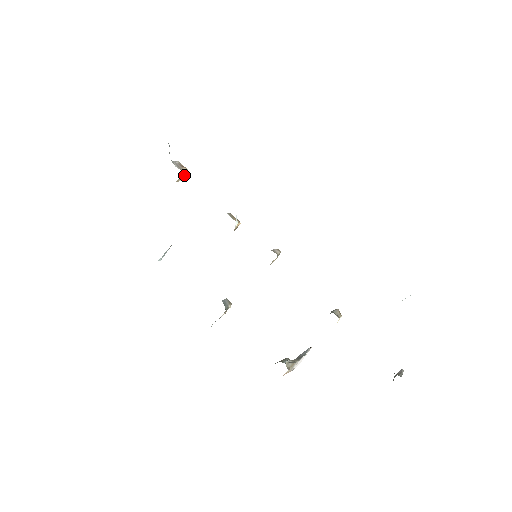
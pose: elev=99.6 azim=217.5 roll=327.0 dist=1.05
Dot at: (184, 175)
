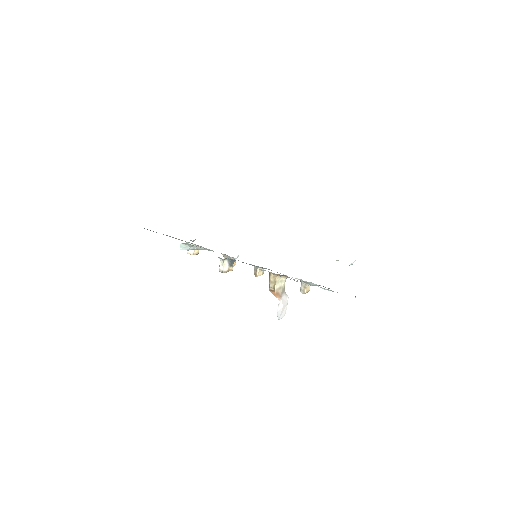
Dot at: (197, 251)
